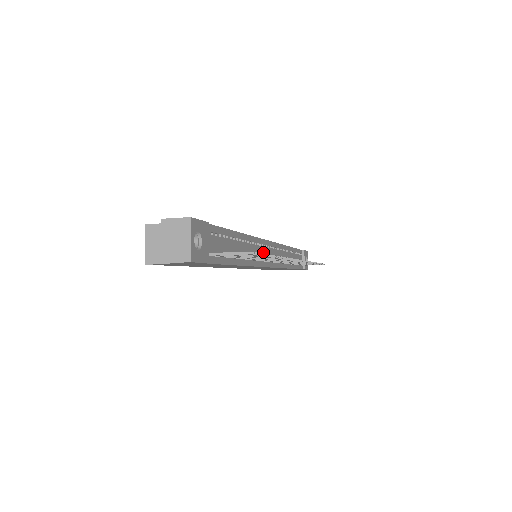
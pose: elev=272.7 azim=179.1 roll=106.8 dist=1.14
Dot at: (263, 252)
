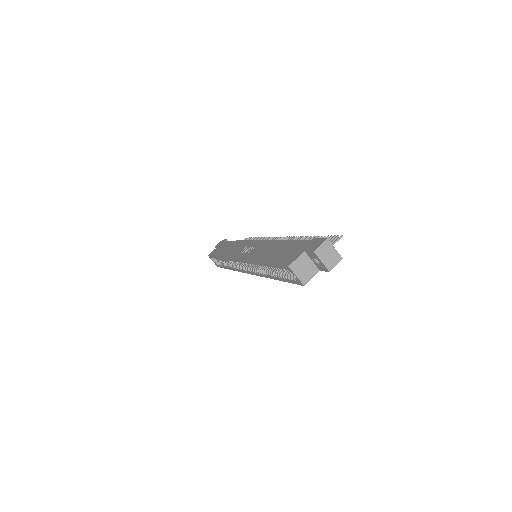
Dot at: occluded
